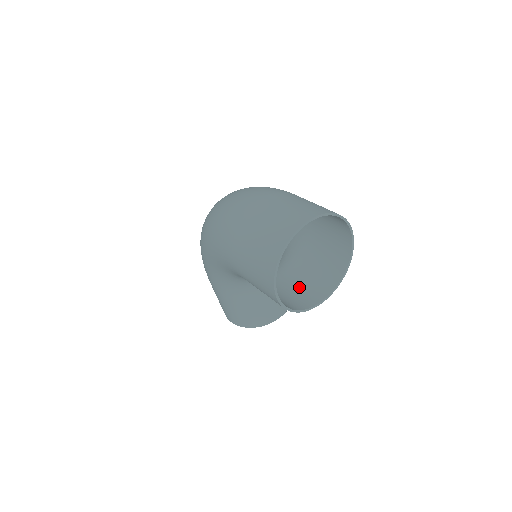
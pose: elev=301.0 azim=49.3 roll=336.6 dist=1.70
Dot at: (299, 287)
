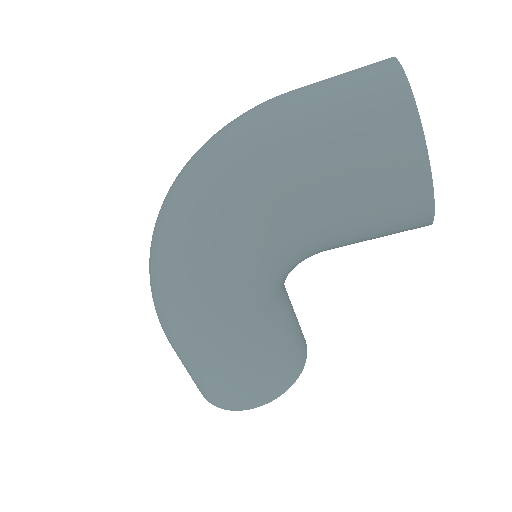
Dot at: occluded
